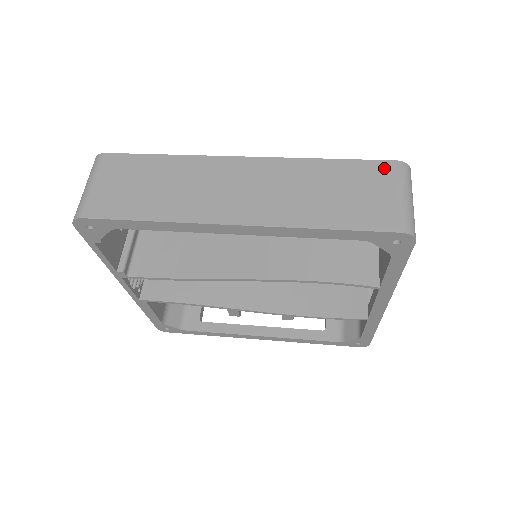
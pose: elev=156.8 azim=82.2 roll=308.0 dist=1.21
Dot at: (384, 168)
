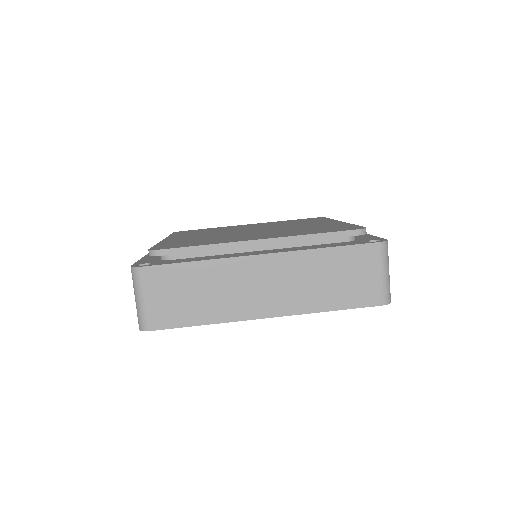
Dot at: (370, 251)
